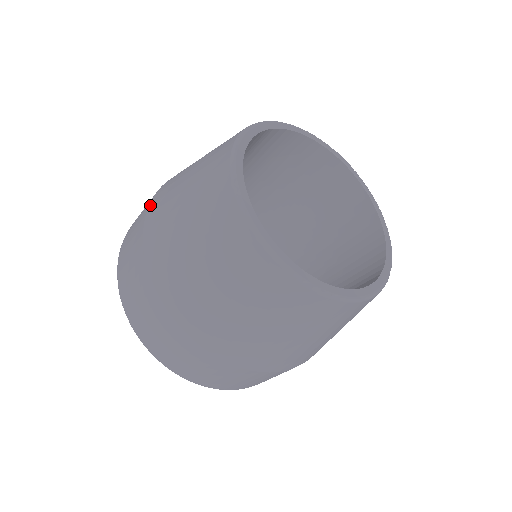
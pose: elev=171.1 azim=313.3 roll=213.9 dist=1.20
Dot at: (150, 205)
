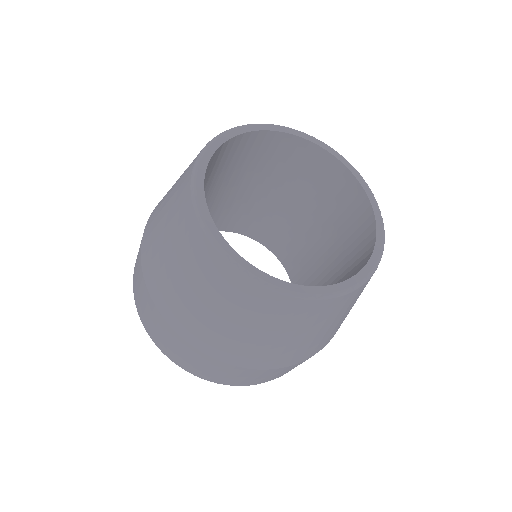
Dot at: (162, 314)
